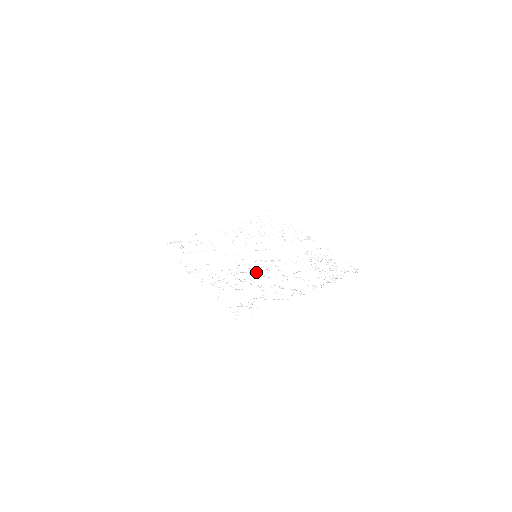
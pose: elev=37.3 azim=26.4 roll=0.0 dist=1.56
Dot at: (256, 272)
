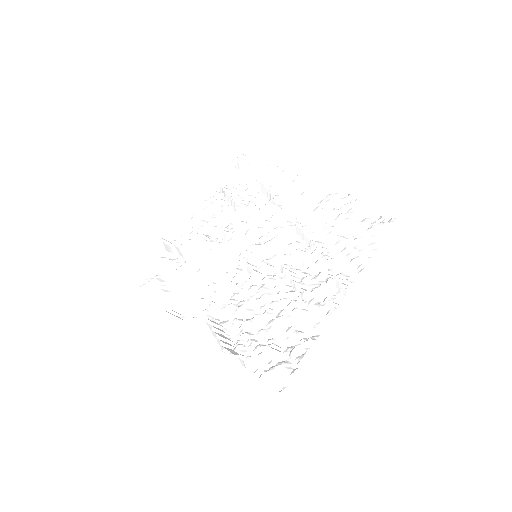
Dot at: (268, 287)
